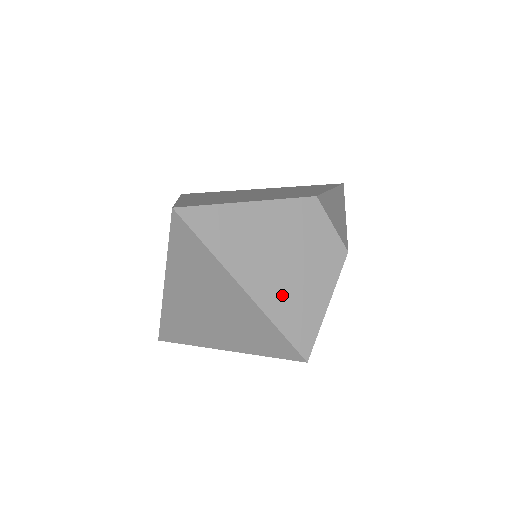
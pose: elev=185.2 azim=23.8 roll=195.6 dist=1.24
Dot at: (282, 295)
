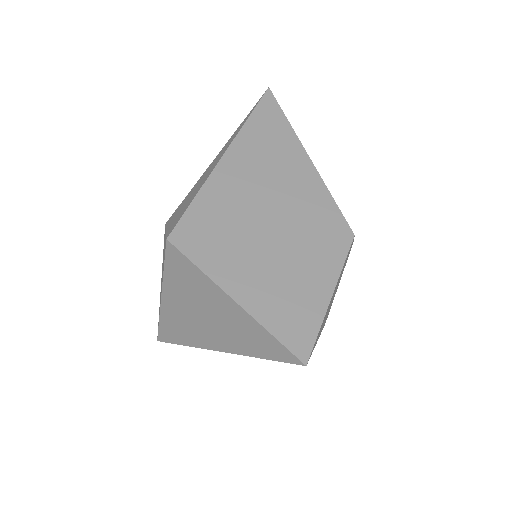
Dot at: (327, 314)
